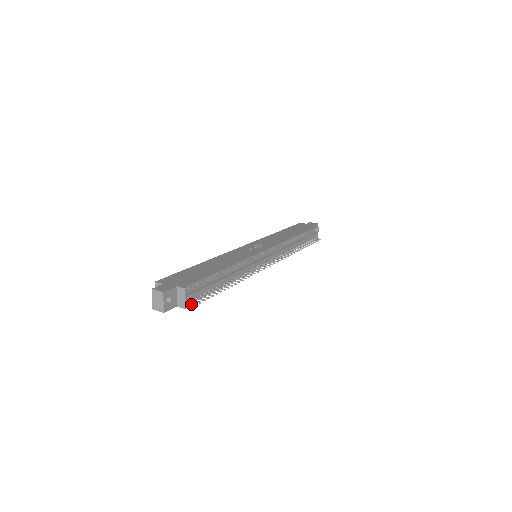
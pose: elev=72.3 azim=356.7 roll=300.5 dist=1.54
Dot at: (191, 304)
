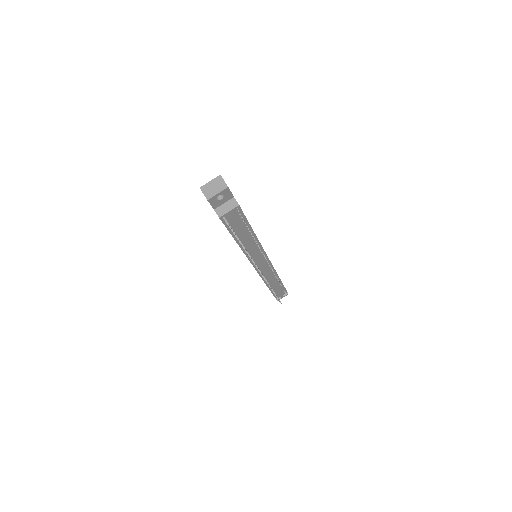
Dot at: (226, 221)
